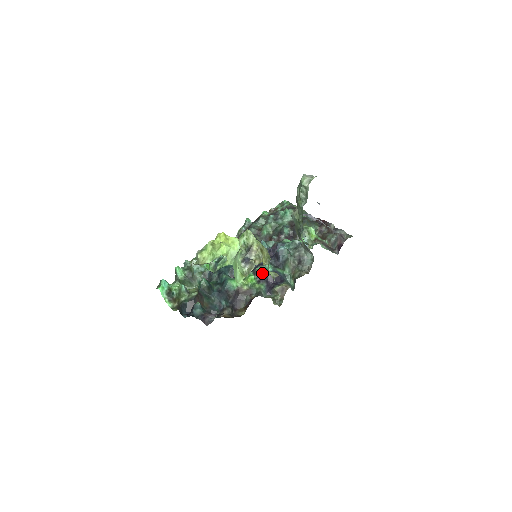
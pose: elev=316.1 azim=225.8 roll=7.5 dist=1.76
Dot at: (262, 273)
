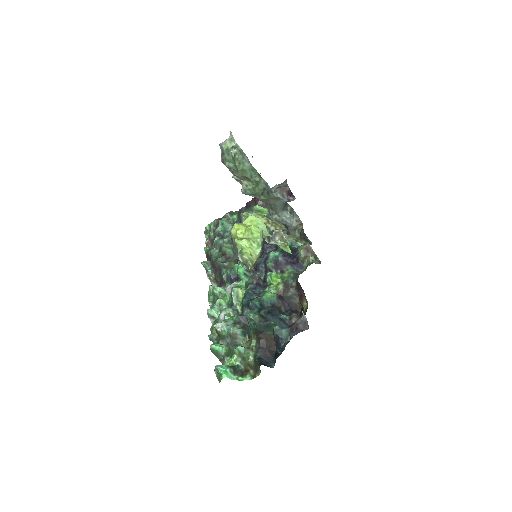
Dot at: (275, 264)
